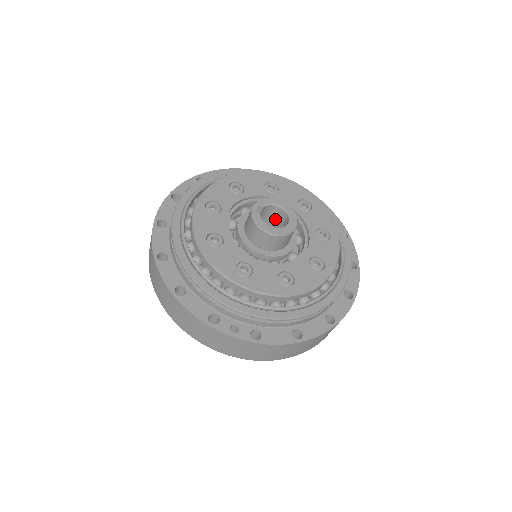
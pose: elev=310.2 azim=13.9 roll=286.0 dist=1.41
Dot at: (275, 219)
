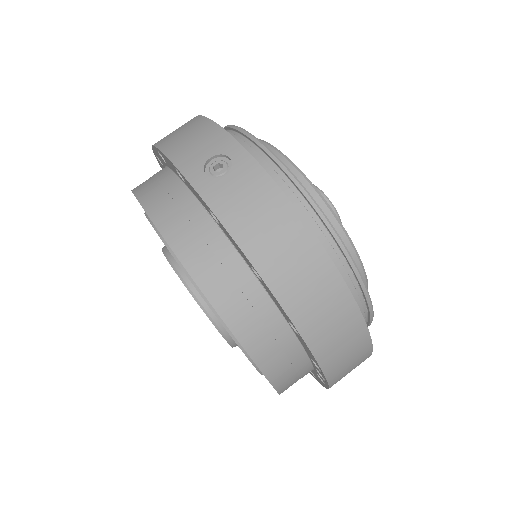
Dot at: occluded
